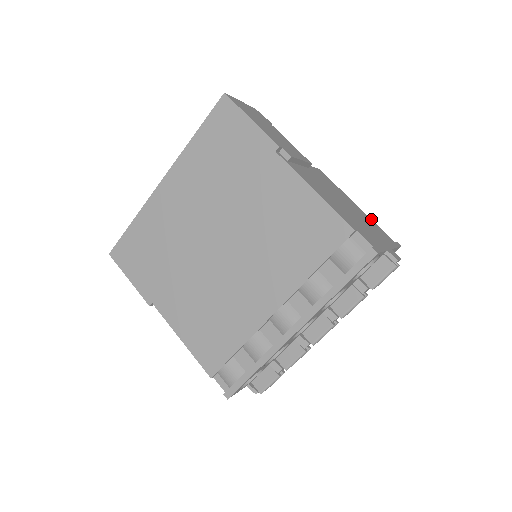
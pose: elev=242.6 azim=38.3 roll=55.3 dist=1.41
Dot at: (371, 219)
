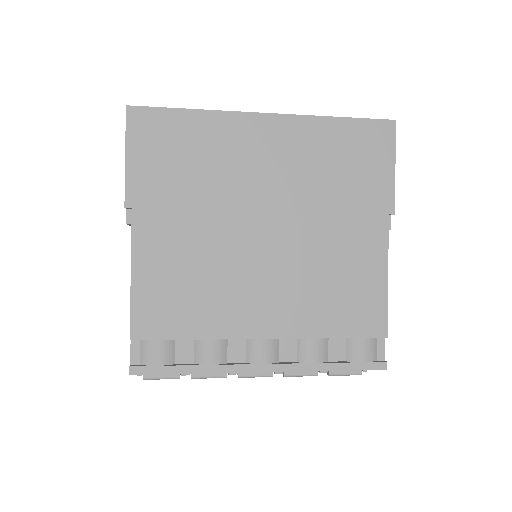
Dot at: occluded
